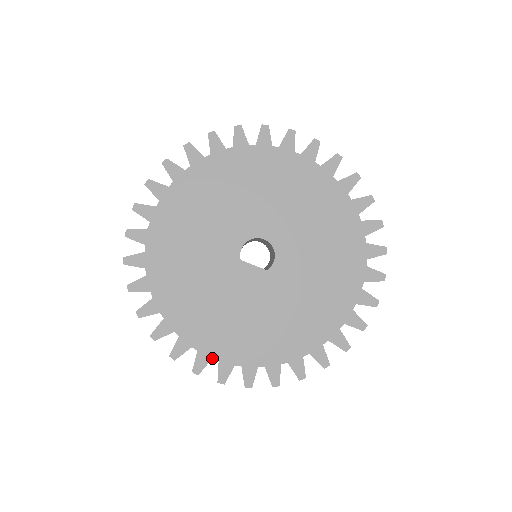
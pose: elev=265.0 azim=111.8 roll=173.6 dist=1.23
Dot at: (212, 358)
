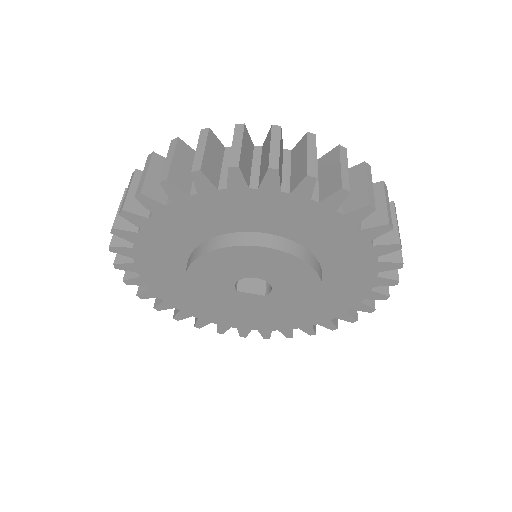
Dot at: occluded
